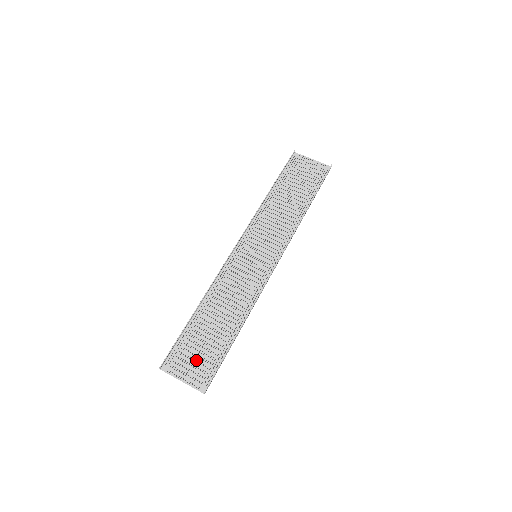
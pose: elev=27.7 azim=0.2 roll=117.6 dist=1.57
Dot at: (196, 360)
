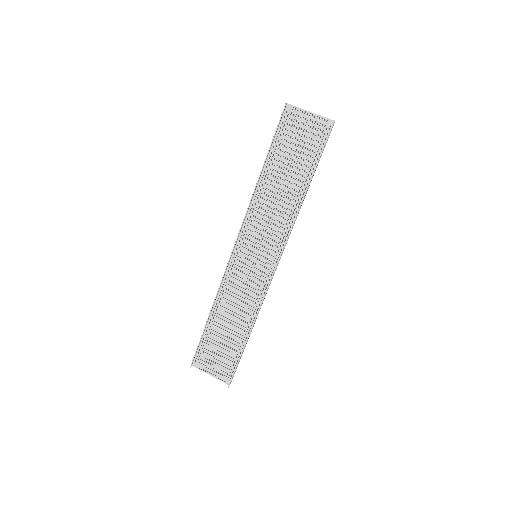
Dot at: (218, 359)
